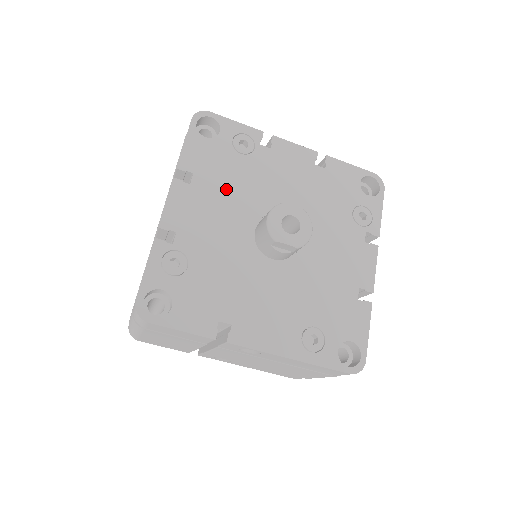
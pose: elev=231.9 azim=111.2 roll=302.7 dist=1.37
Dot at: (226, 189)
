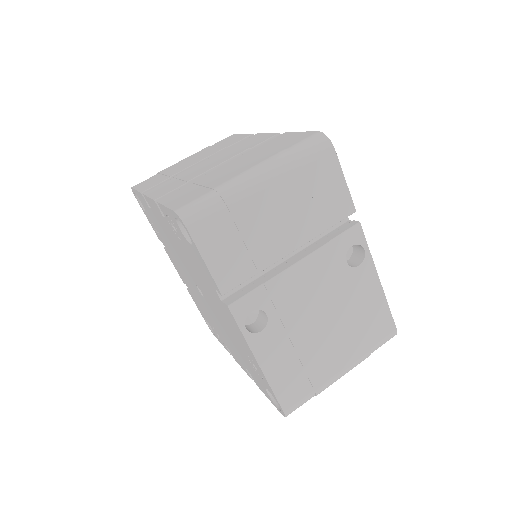
Dot at: occluded
